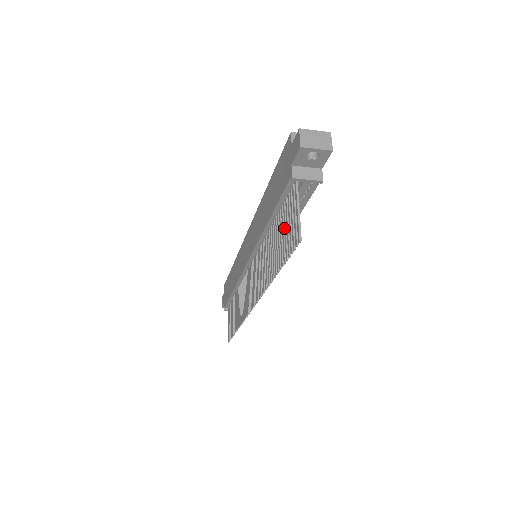
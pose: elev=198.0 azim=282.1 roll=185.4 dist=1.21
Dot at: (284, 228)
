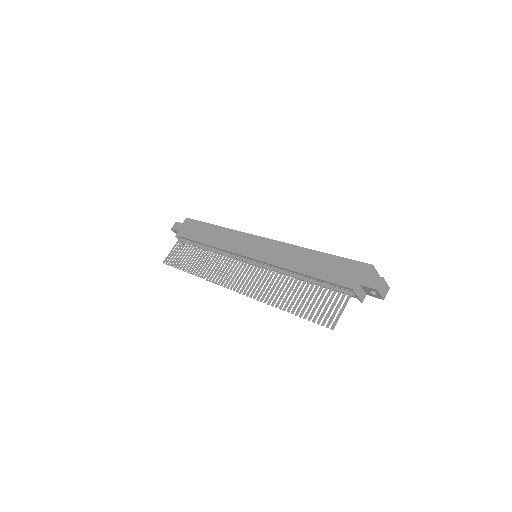
Dot at: (319, 299)
